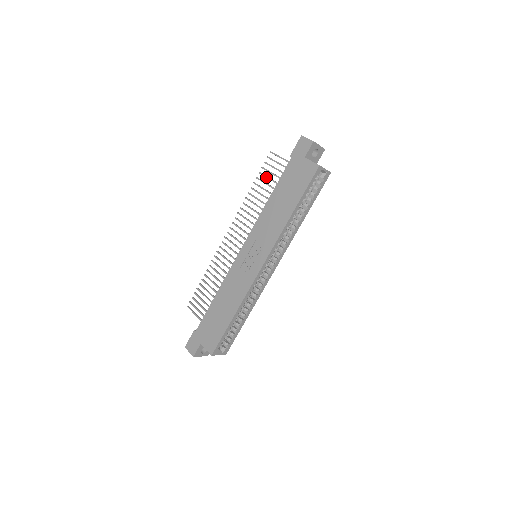
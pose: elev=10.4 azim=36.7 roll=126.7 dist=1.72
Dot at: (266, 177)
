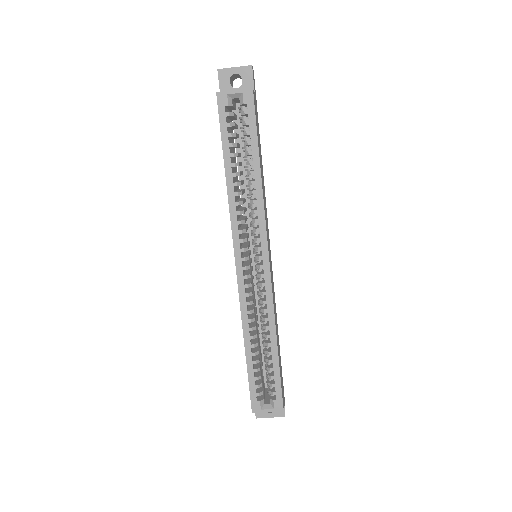
Dot at: occluded
